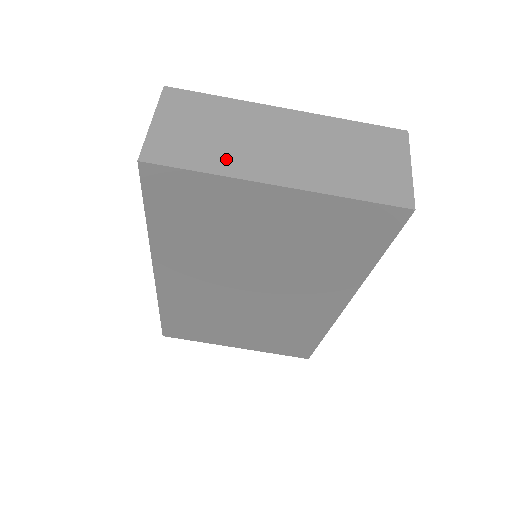
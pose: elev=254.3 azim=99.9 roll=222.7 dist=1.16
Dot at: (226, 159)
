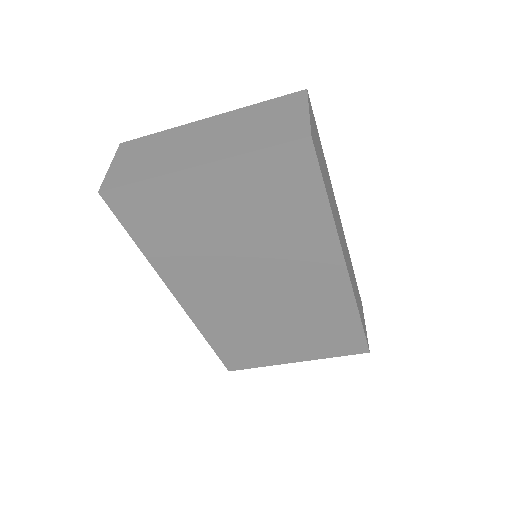
Dot at: (159, 166)
